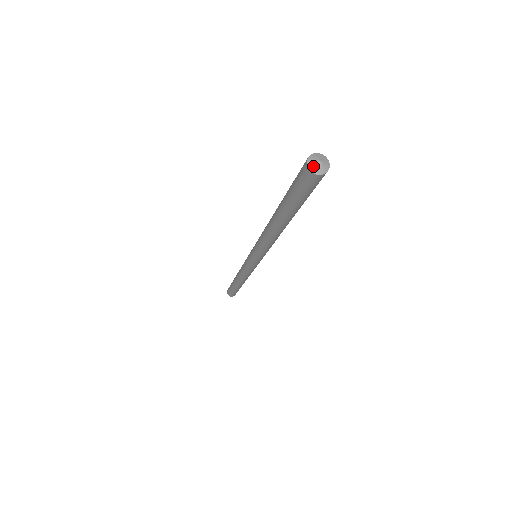
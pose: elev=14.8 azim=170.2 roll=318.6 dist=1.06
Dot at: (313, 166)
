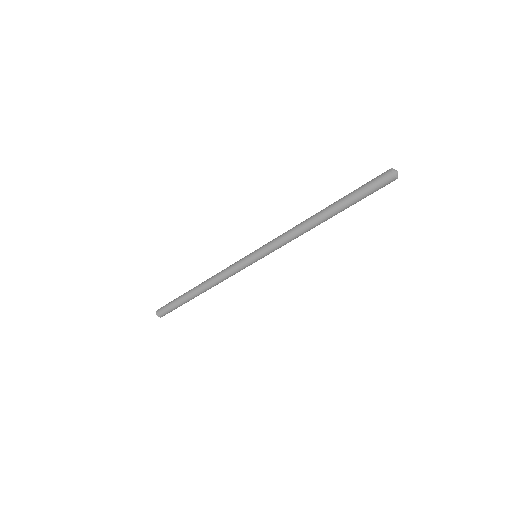
Dot at: (396, 174)
